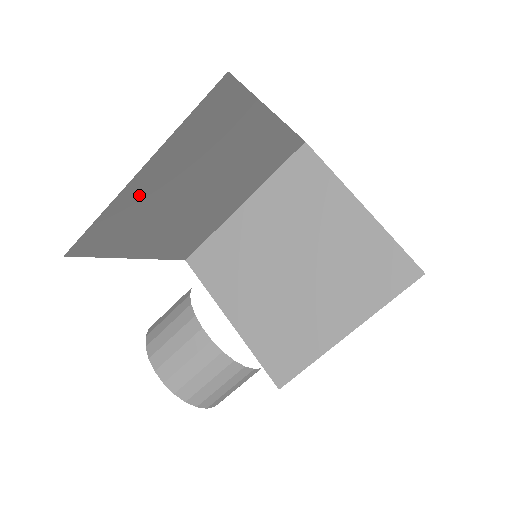
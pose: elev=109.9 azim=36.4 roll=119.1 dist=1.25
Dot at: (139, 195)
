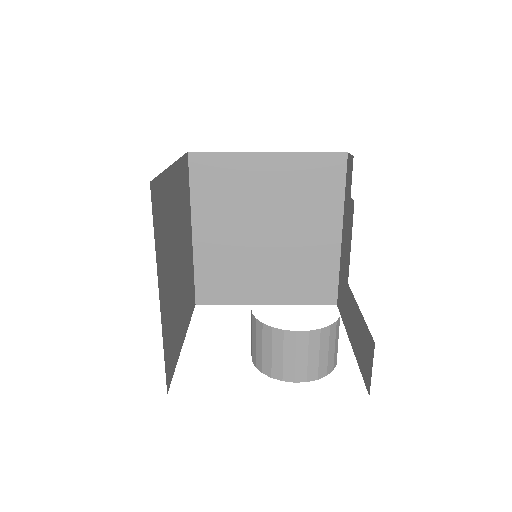
Dot at: (166, 309)
